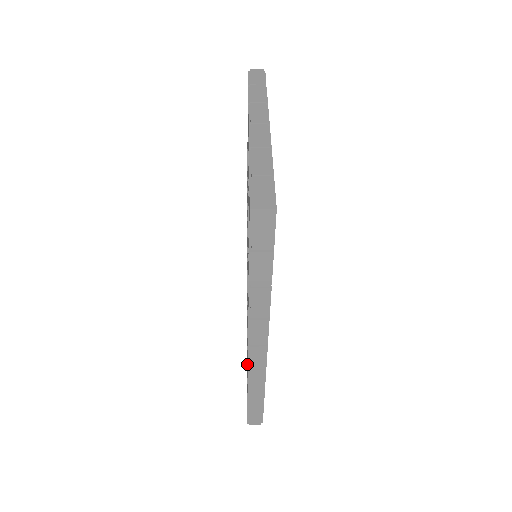
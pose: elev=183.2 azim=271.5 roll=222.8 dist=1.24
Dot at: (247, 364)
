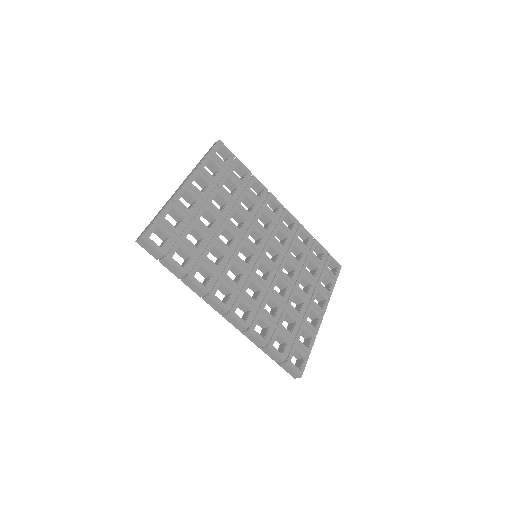
Dot at: (261, 331)
